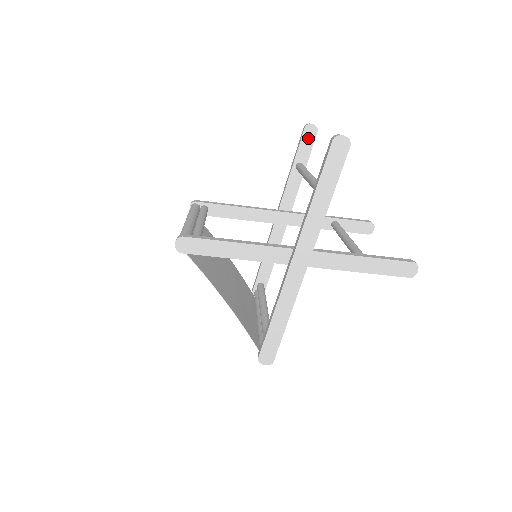
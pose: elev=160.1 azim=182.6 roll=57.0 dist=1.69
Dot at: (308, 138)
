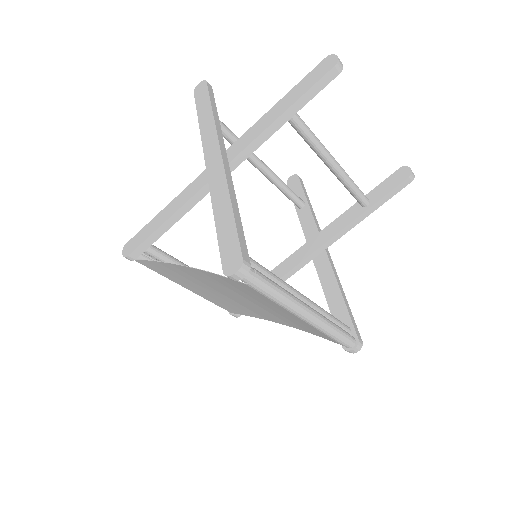
Dot at: (294, 185)
